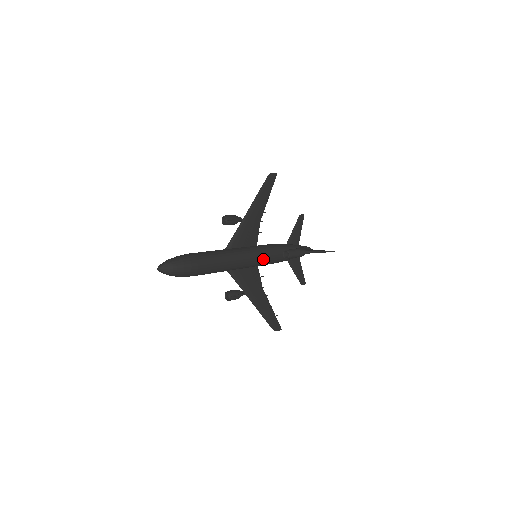
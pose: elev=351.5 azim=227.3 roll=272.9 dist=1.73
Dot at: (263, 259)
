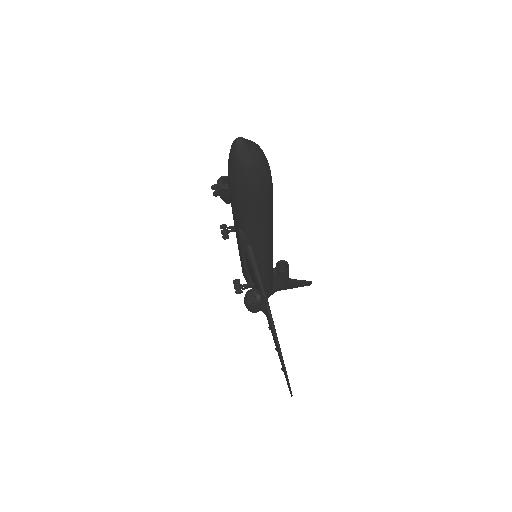
Dot at: (272, 256)
